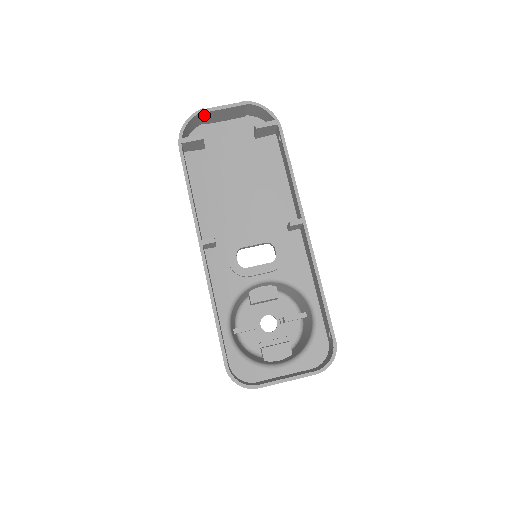
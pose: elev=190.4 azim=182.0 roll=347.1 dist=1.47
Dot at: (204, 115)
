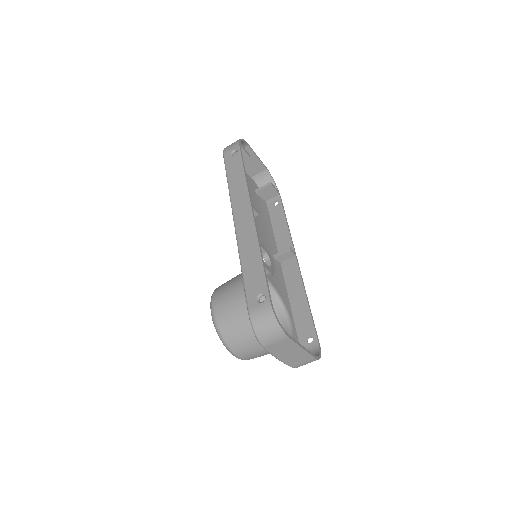
Dot at: (246, 149)
